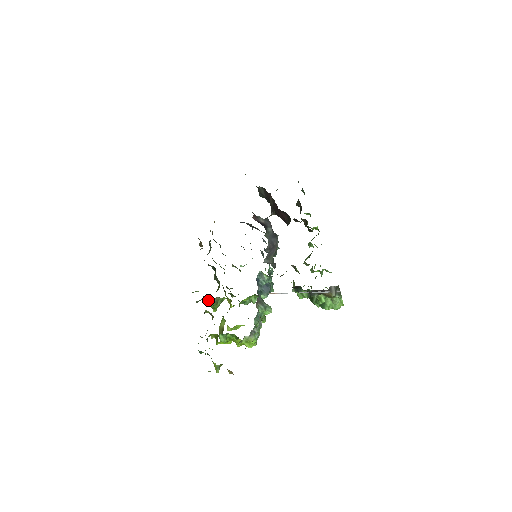
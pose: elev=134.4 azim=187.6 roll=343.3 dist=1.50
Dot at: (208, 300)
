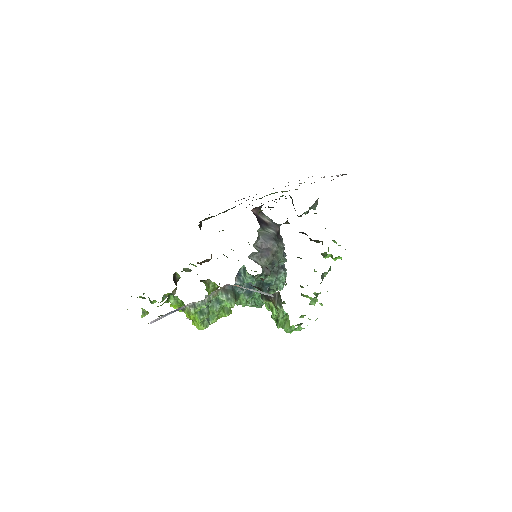
Dot at: occluded
